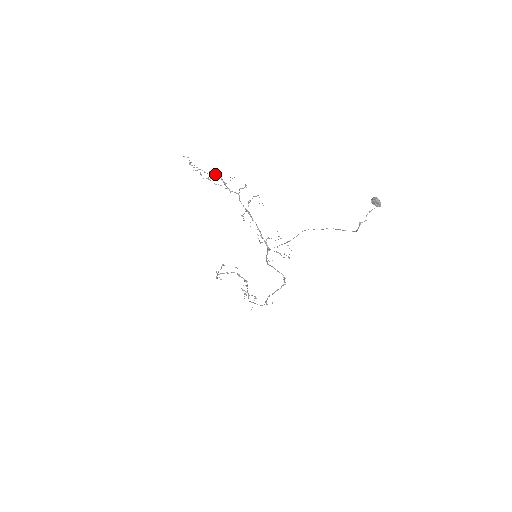
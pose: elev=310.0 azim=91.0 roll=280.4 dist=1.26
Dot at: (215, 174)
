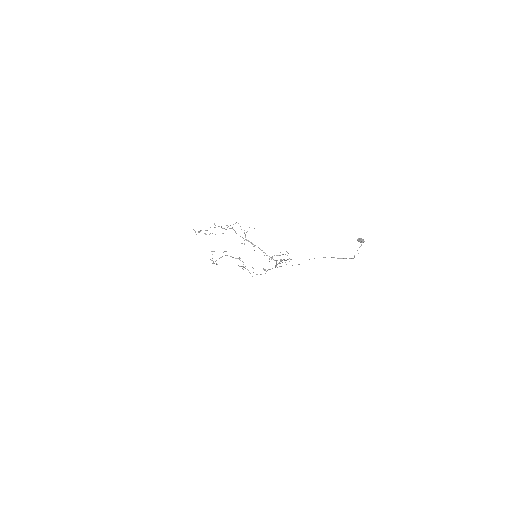
Dot at: occluded
